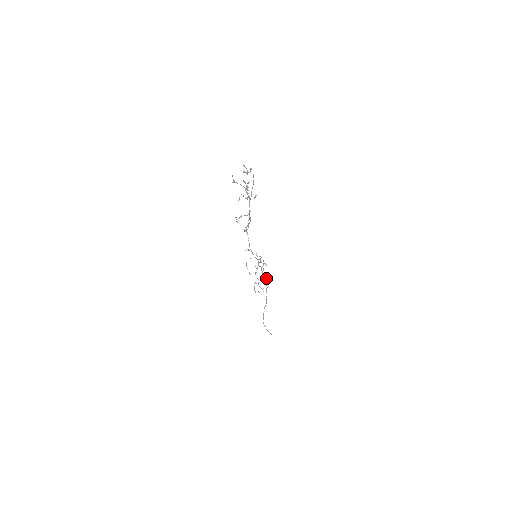
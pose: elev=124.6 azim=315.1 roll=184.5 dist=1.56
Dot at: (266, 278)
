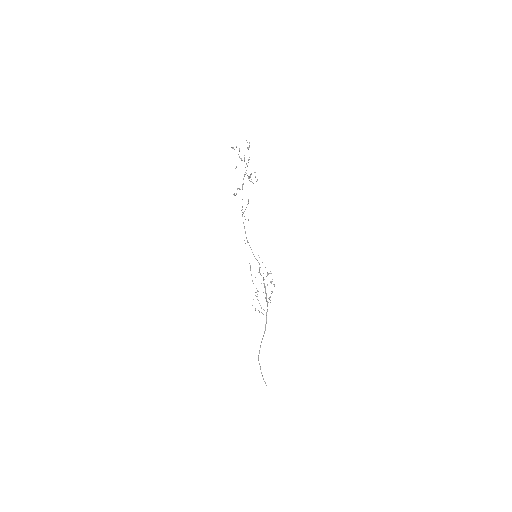
Dot at: (269, 298)
